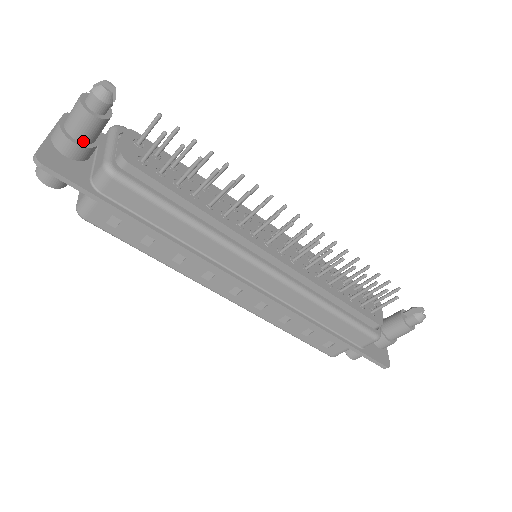
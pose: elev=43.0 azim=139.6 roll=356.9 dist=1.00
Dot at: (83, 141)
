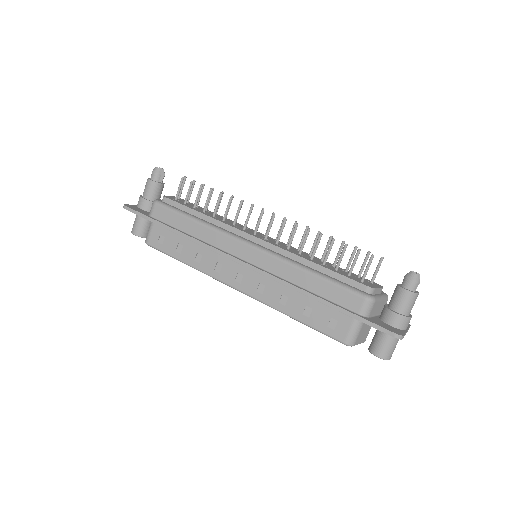
Dot at: (149, 198)
